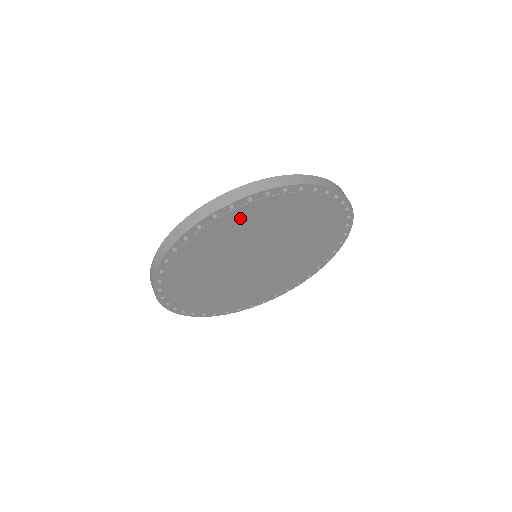
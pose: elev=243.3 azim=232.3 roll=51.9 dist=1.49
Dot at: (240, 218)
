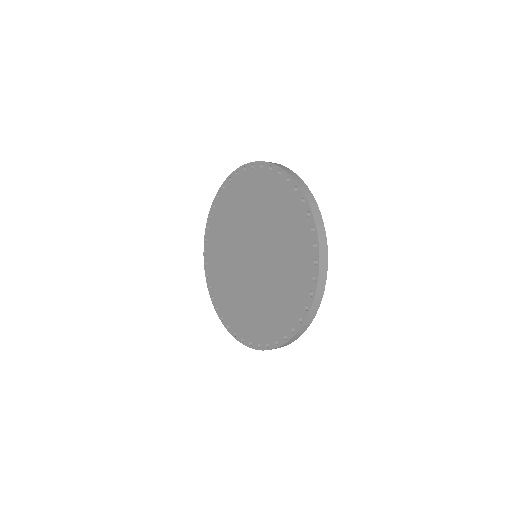
Dot at: occluded
